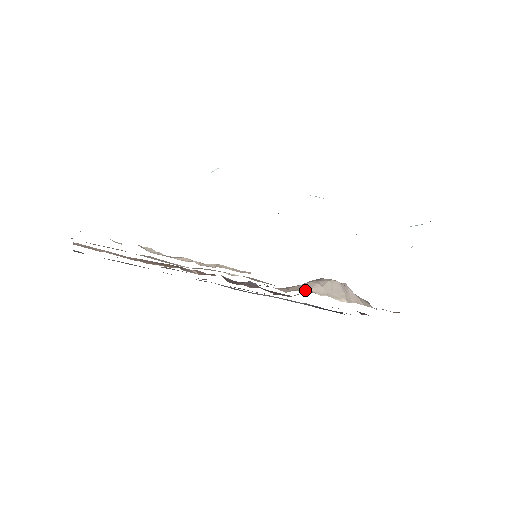
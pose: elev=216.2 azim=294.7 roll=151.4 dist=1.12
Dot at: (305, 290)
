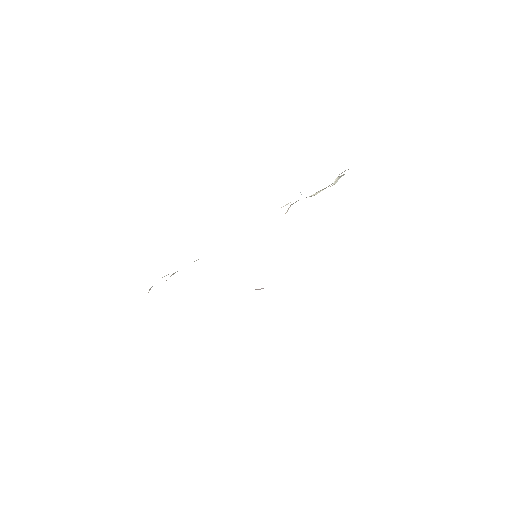
Dot at: occluded
